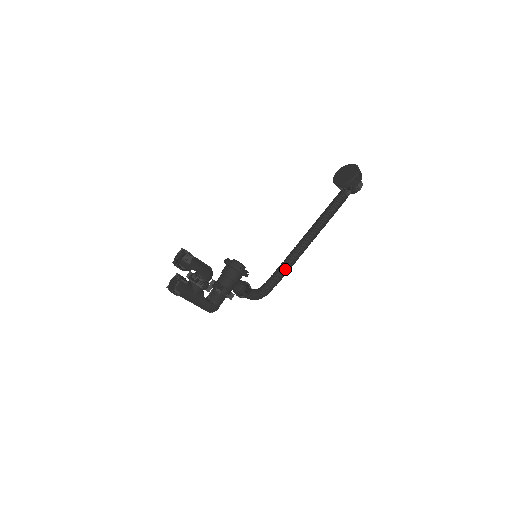
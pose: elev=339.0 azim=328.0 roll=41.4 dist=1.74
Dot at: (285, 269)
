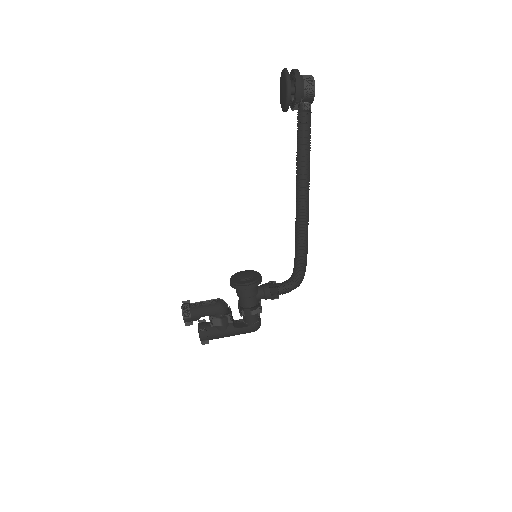
Dot at: (300, 243)
